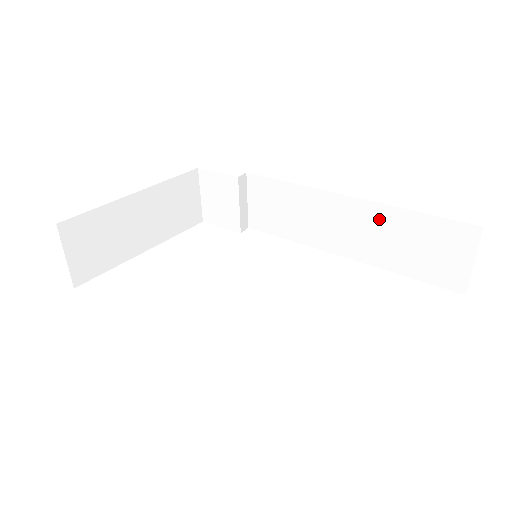
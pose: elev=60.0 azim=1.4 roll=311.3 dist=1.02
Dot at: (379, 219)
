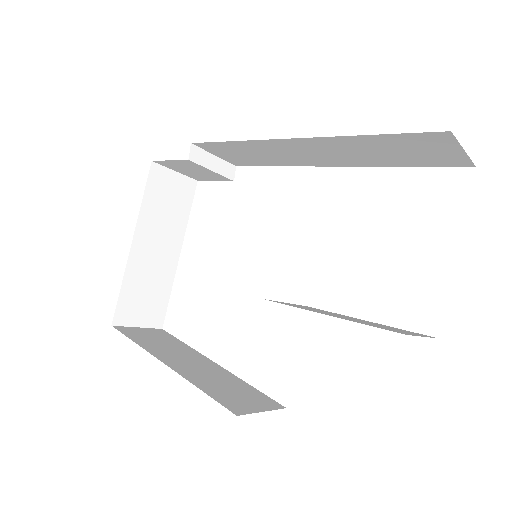
Dot at: (339, 145)
